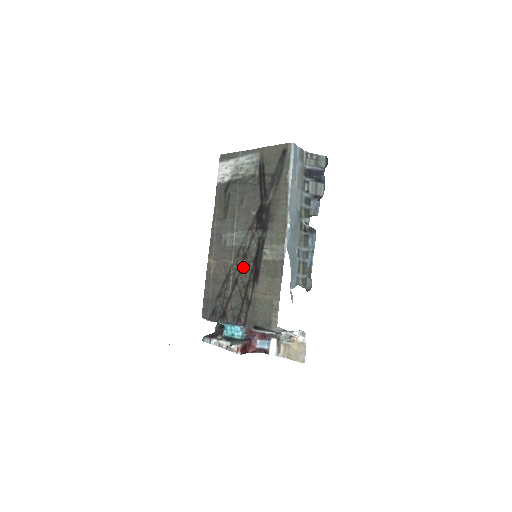
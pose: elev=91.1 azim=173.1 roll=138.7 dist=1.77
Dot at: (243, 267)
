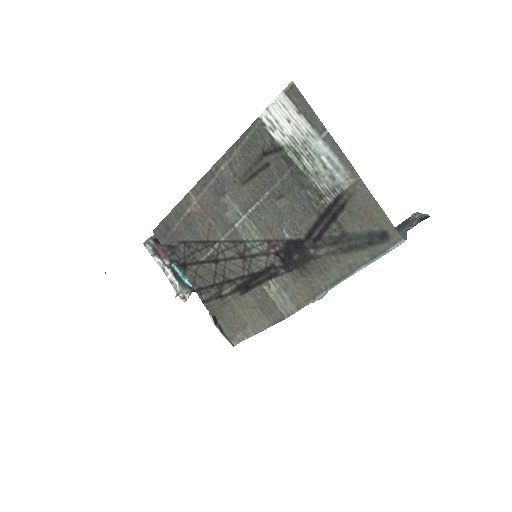
Dot at: (234, 262)
